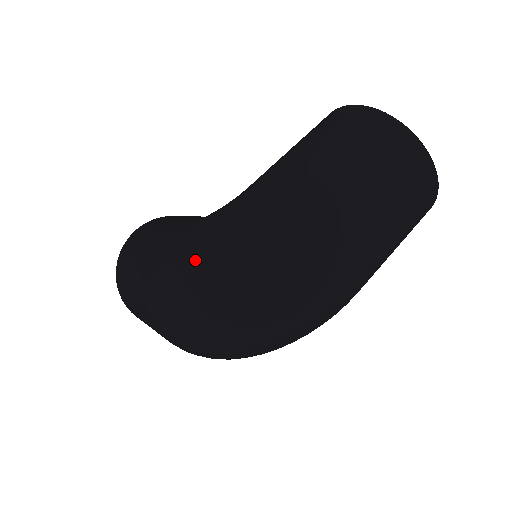
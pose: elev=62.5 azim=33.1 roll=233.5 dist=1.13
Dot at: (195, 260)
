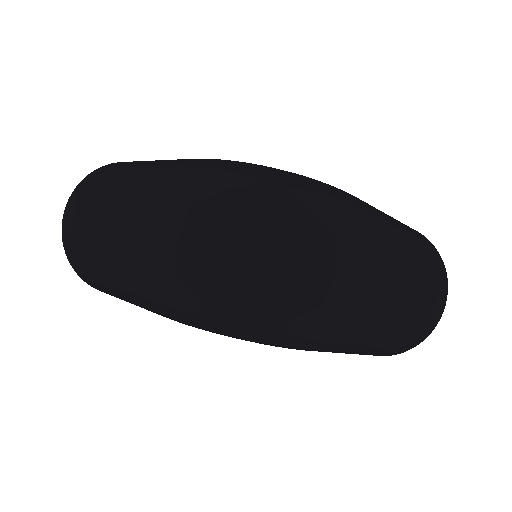
Dot at: (261, 171)
